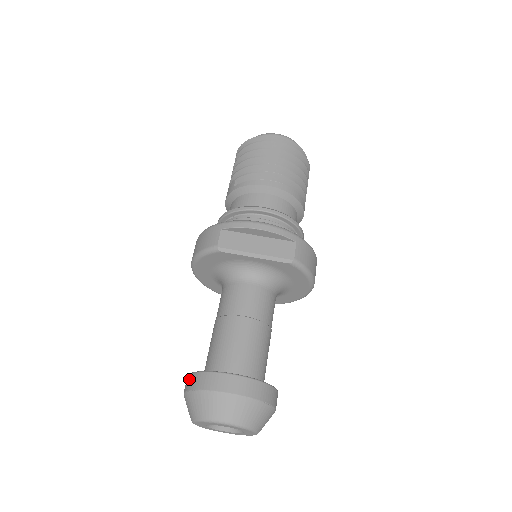
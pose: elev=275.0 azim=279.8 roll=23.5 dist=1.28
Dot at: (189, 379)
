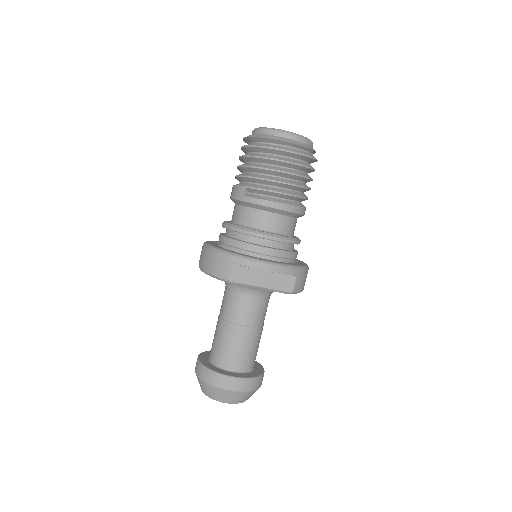
Dot at: (201, 370)
